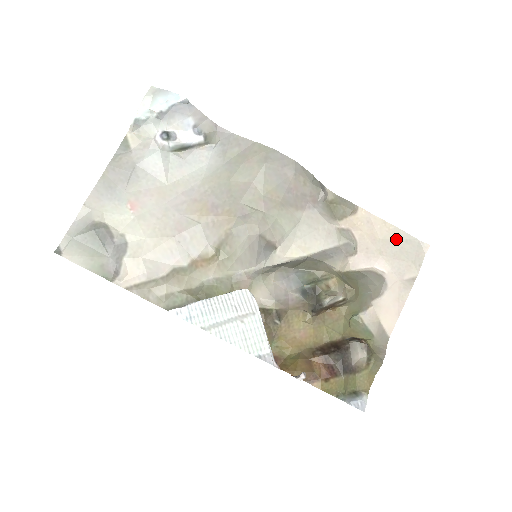
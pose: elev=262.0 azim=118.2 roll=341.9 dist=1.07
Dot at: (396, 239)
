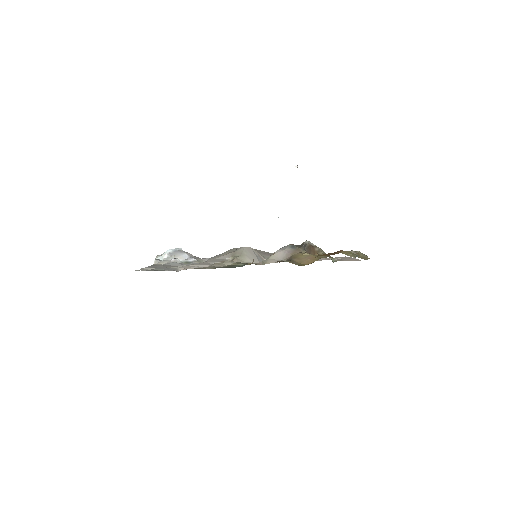
Dot at: occluded
